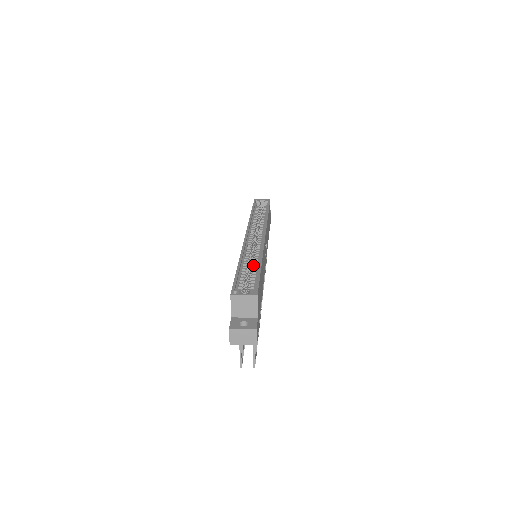
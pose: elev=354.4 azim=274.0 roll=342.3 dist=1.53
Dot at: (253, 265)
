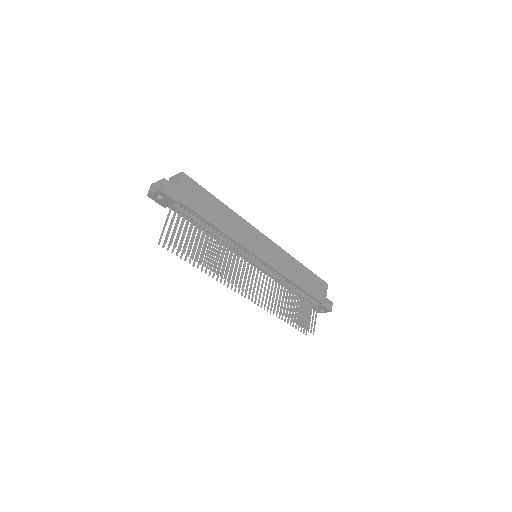
Dot at: occluded
